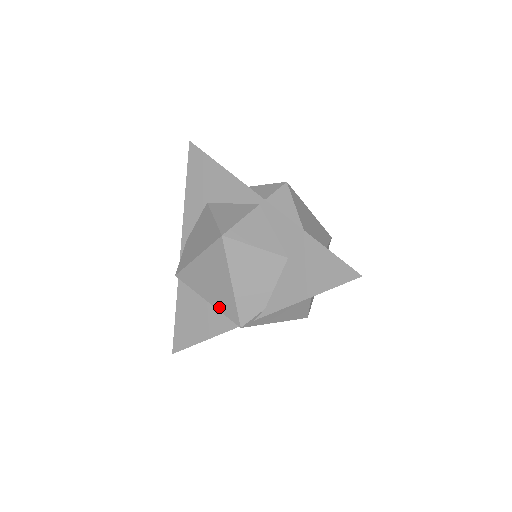
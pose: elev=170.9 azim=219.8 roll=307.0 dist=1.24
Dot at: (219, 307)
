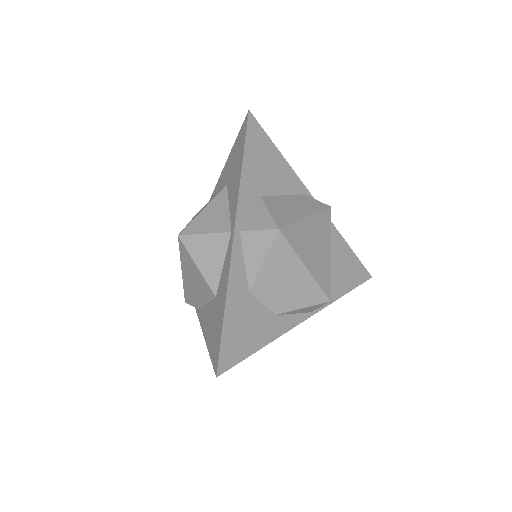
Dot at: occluded
